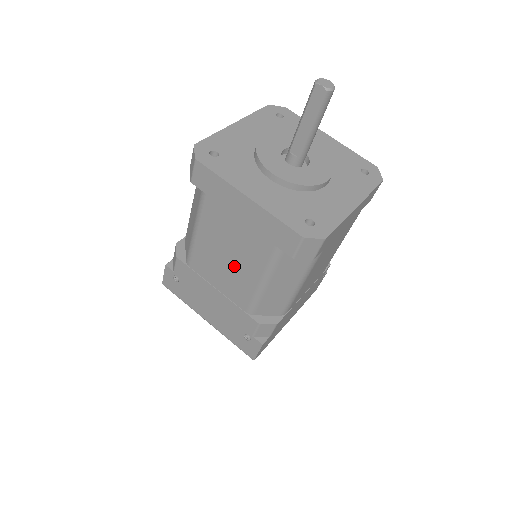
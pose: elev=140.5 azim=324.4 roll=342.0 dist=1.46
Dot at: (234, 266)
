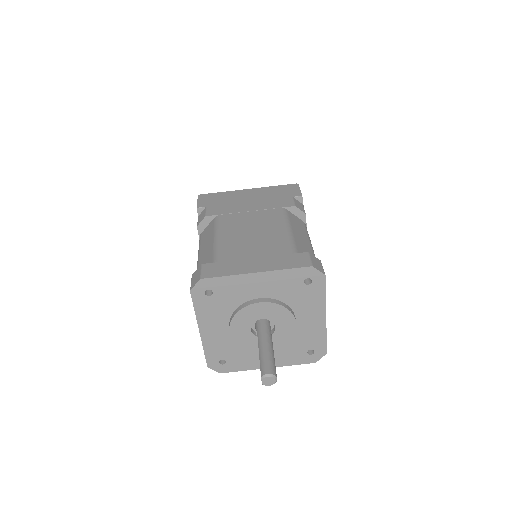
Dot at: occluded
